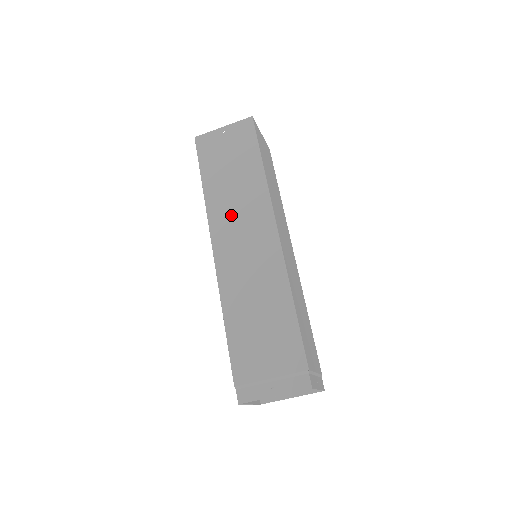
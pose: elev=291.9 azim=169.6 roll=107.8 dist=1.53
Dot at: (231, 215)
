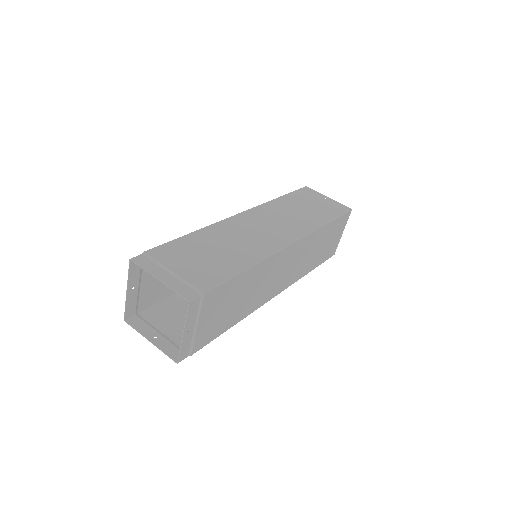
Dot at: (276, 215)
